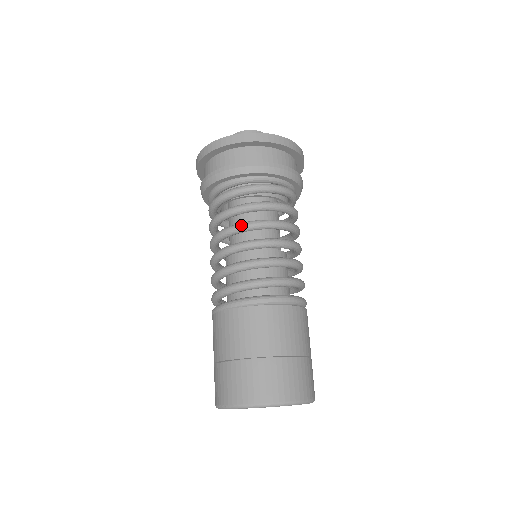
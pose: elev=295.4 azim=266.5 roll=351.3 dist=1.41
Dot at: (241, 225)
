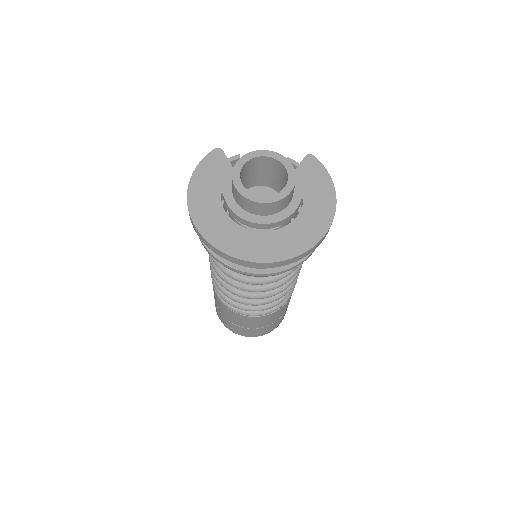
Dot at: (240, 289)
